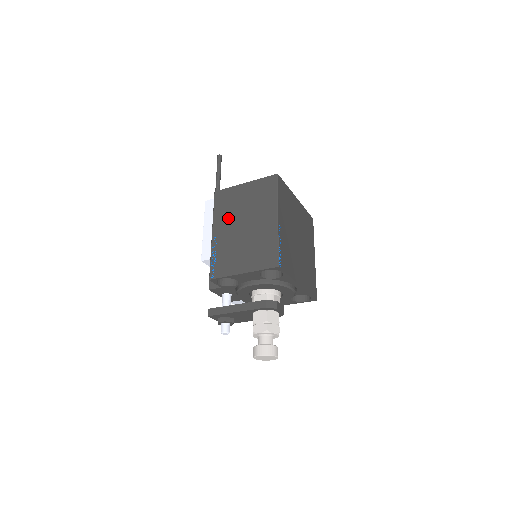
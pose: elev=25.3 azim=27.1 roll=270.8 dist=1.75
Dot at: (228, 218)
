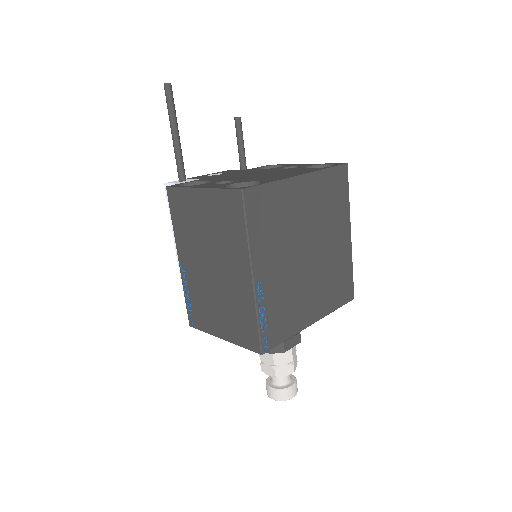
Dot at: (191, 244)
